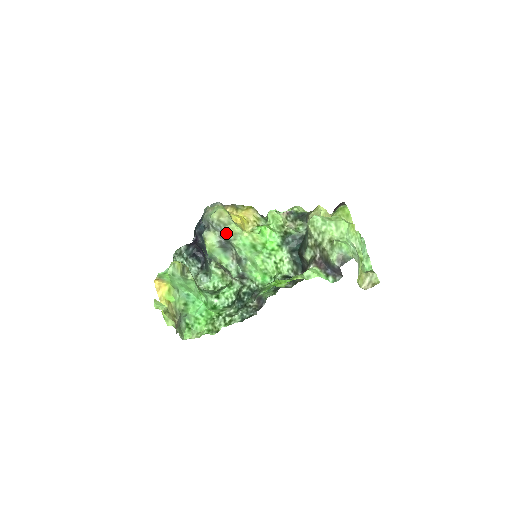
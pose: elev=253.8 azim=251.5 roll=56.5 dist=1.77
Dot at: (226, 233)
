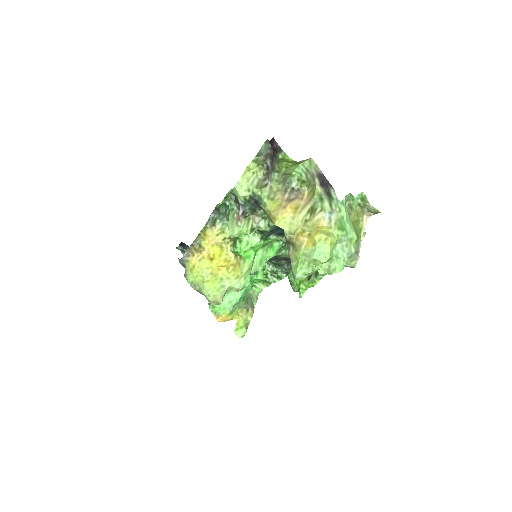
Dot at: occluded
